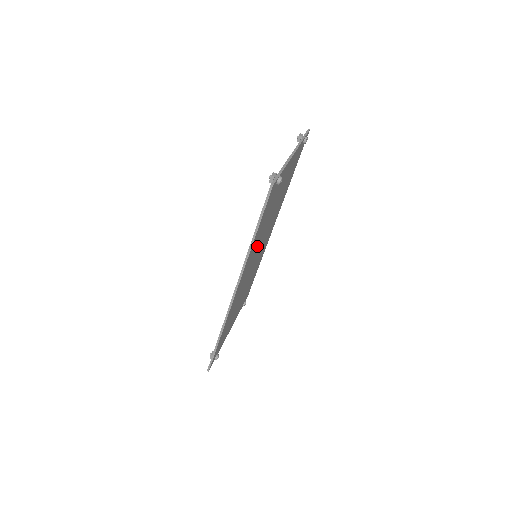
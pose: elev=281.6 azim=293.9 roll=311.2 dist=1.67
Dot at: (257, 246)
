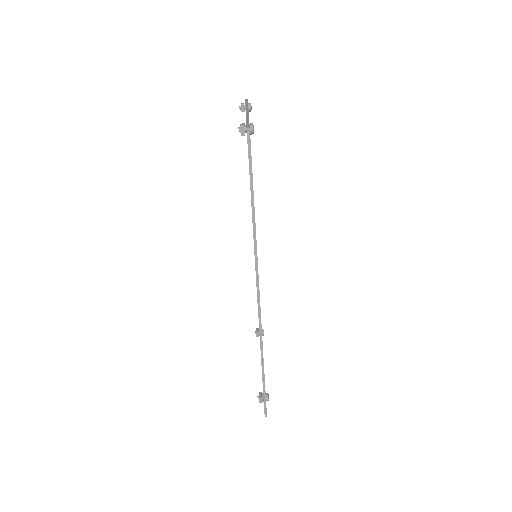
Dot at: occluded
